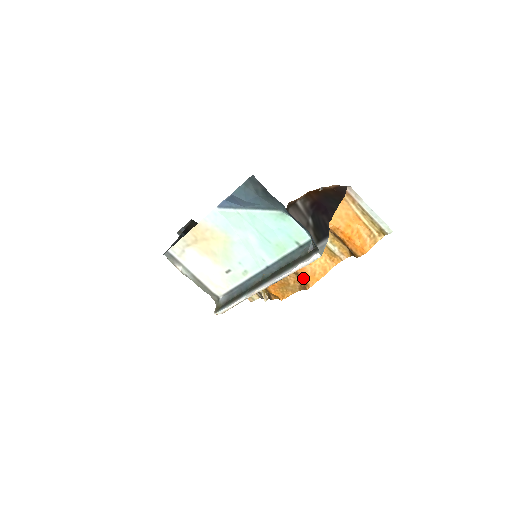
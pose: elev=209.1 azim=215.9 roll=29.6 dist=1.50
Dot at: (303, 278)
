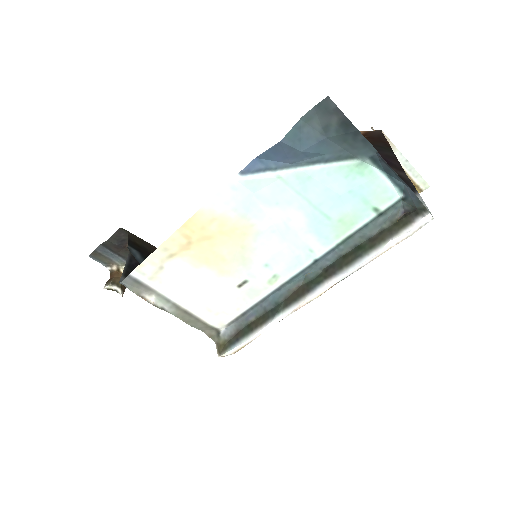
Dot at: occluded
